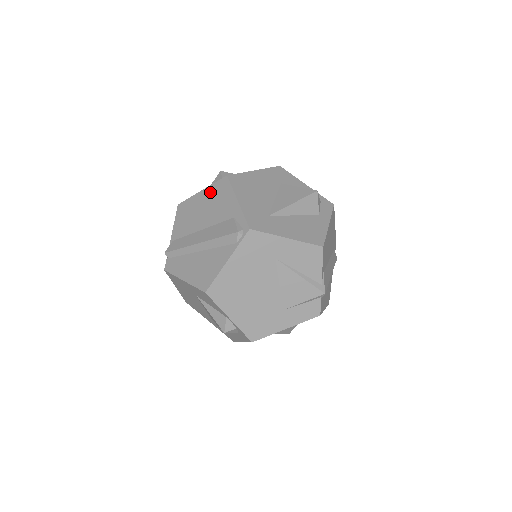
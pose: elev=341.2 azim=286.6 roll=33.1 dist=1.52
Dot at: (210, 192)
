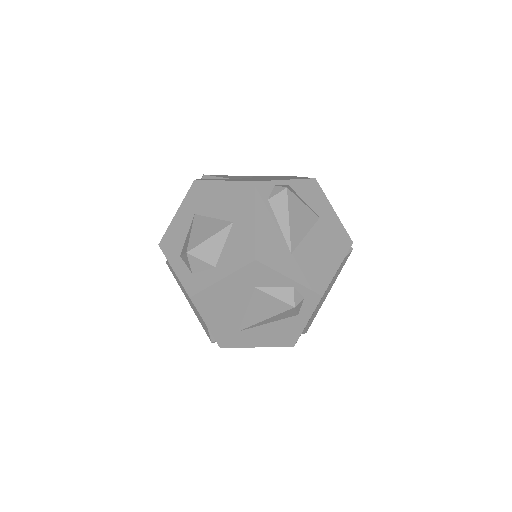
Dot at: occluded
